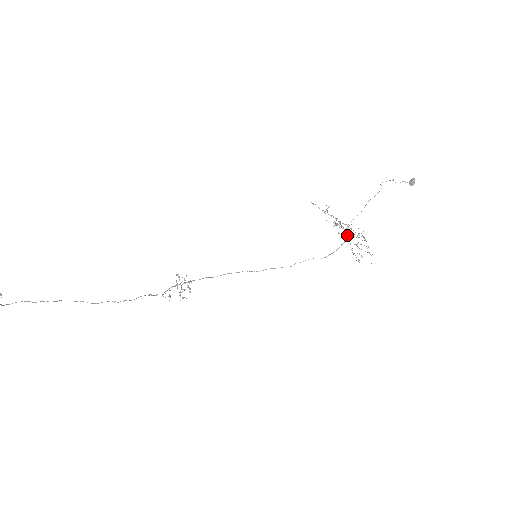
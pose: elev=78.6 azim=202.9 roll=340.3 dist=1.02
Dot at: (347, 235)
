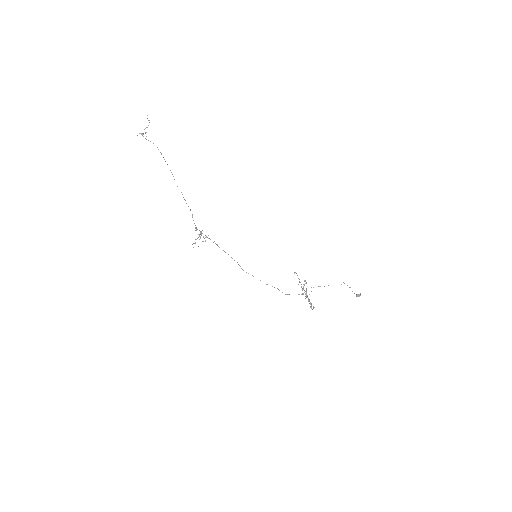
Dot at: occluded
